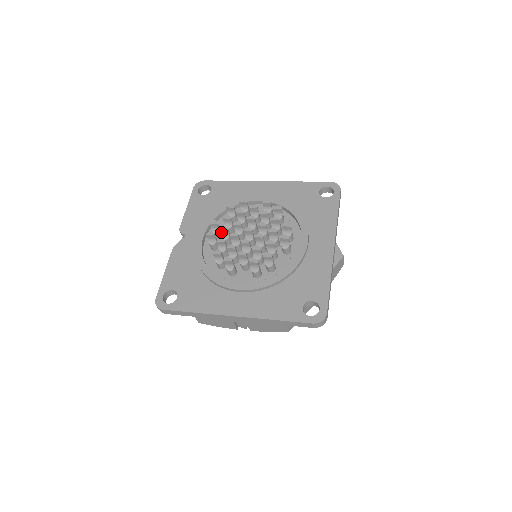
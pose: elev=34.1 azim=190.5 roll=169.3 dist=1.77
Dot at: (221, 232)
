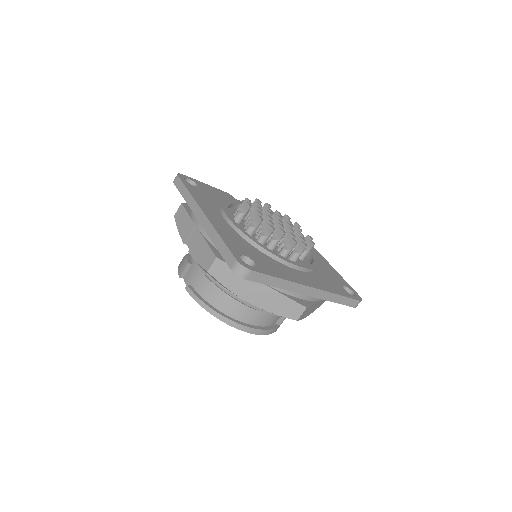
Dot at: (265, 210)
